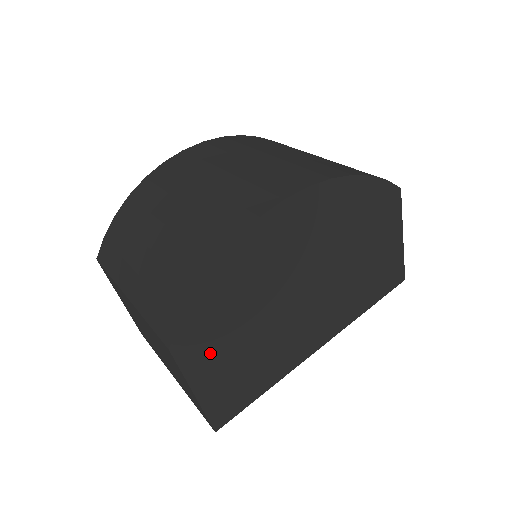
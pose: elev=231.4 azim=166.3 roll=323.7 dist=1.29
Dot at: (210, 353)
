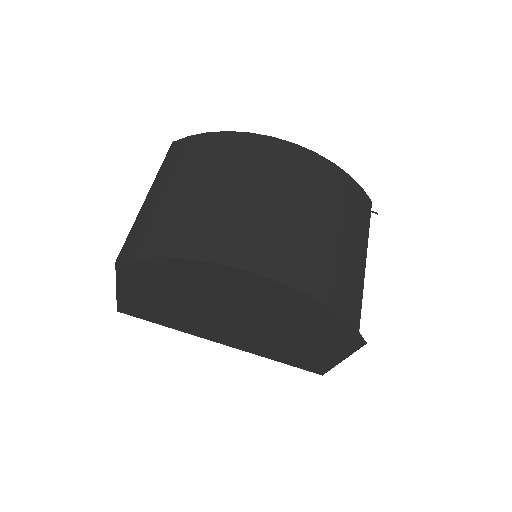
Dot at: (142, 285)
